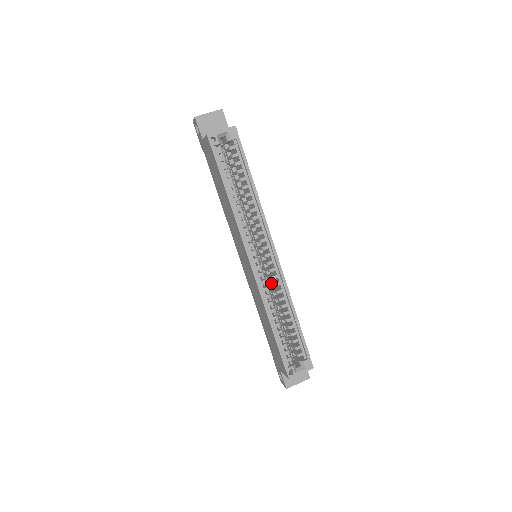
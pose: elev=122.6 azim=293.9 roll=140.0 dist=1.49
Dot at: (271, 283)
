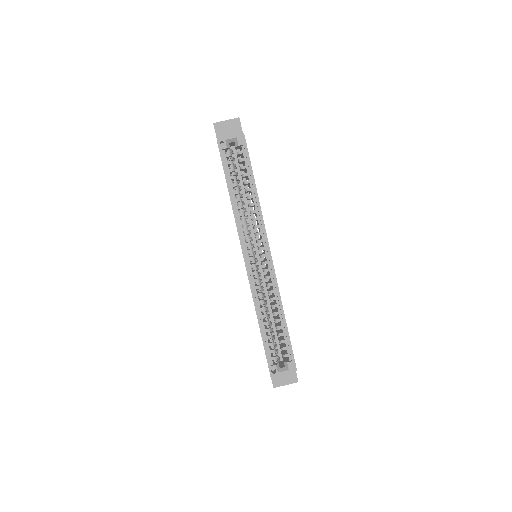
Dot at: occluded
